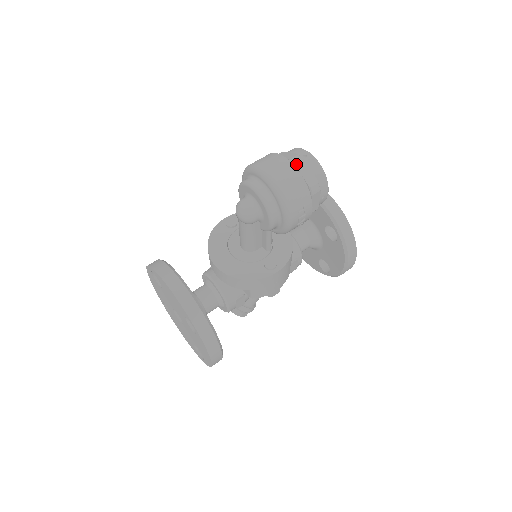
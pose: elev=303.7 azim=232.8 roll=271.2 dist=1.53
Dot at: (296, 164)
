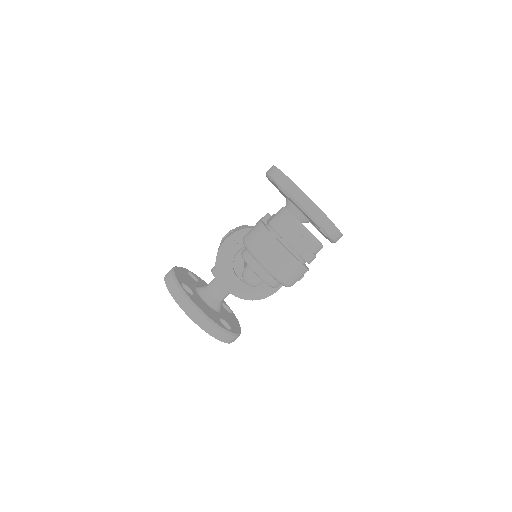
Dot at: (295, 250)
